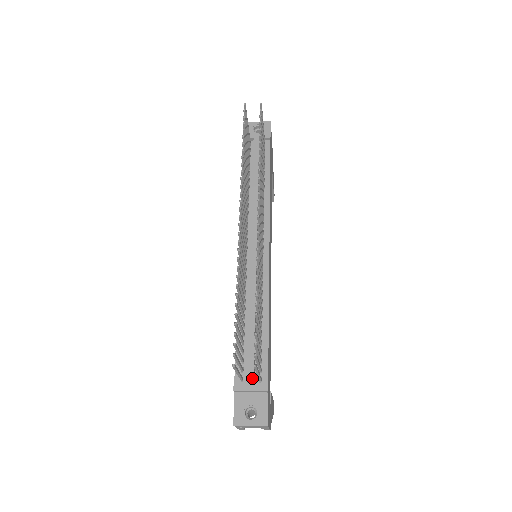
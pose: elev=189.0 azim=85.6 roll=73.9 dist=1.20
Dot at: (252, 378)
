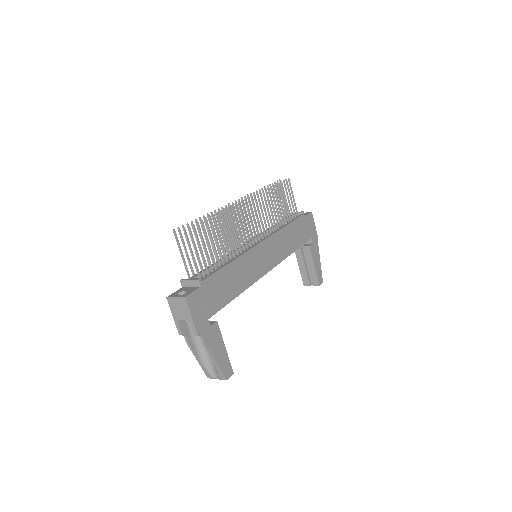
Dot at: (195, 276)
